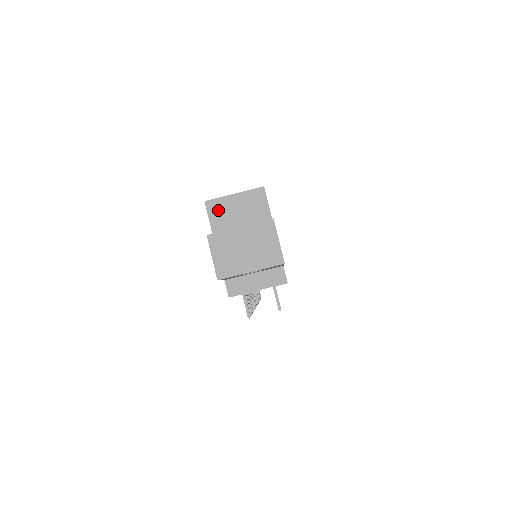
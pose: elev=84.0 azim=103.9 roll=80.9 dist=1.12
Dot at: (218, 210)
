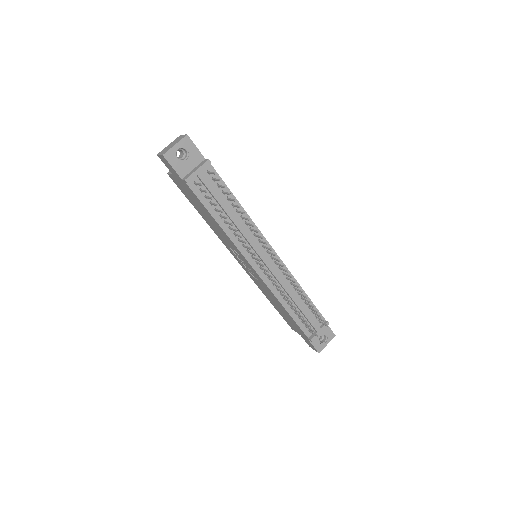
Dot at: occluded
